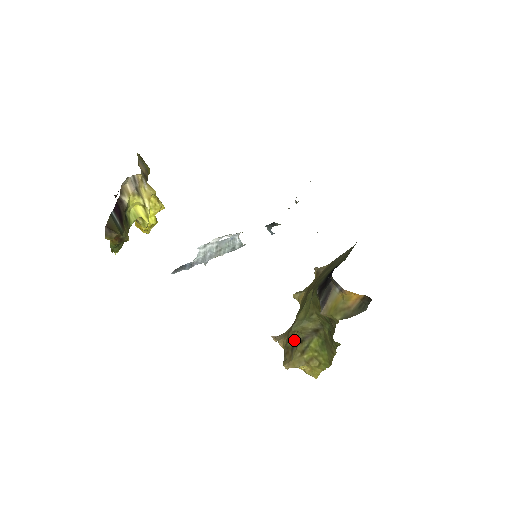
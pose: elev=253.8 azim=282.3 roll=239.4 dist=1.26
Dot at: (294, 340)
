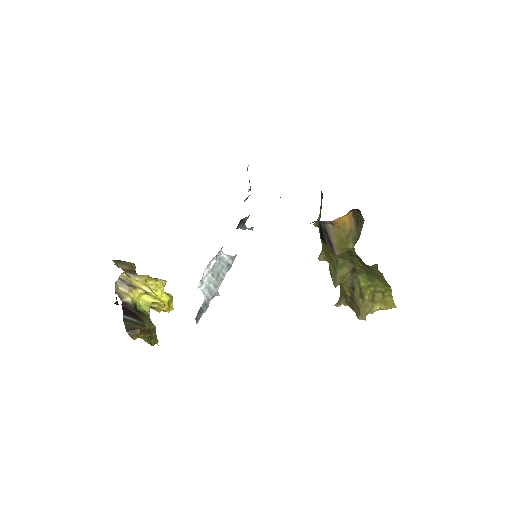
Dot at: (348, 293)
